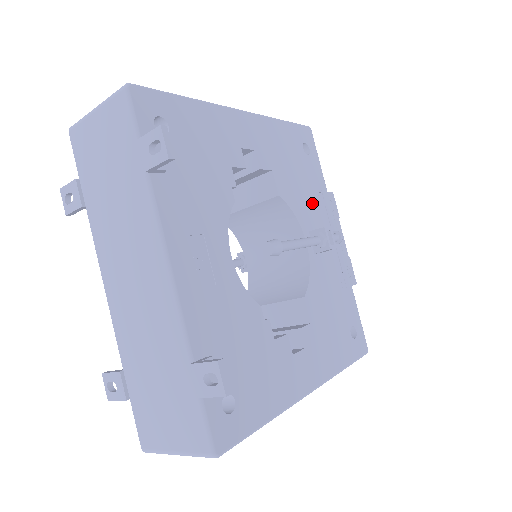
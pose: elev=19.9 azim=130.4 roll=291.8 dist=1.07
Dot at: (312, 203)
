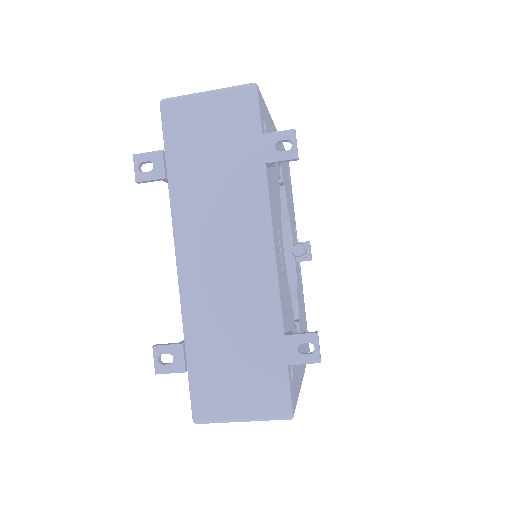
Dot at: (293, 220)
